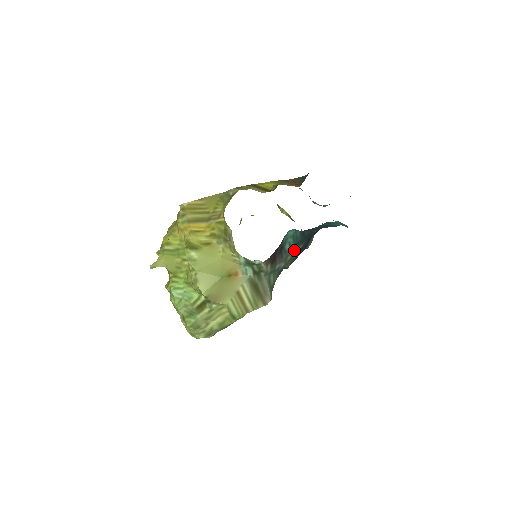
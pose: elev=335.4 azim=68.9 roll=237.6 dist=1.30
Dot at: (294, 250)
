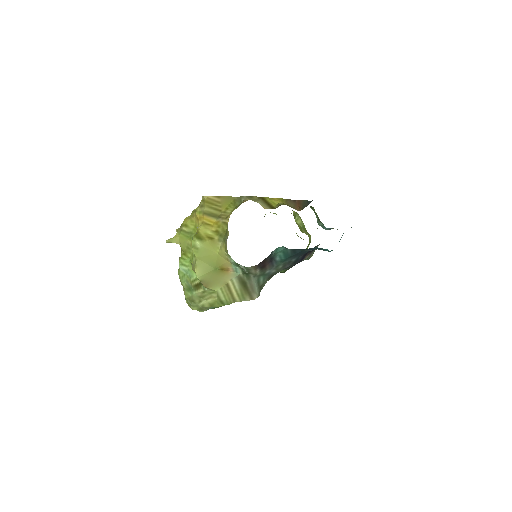
Dot at: (286, 262)
